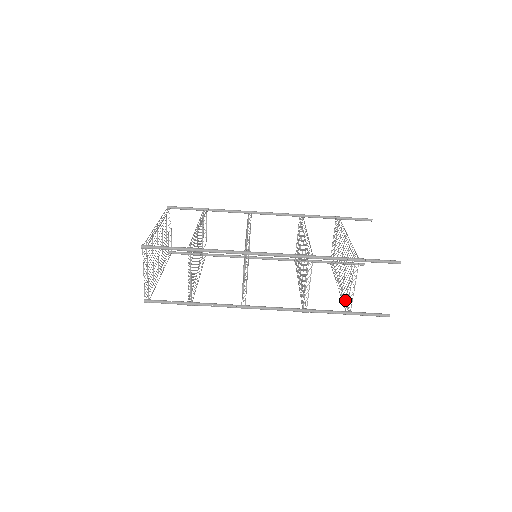
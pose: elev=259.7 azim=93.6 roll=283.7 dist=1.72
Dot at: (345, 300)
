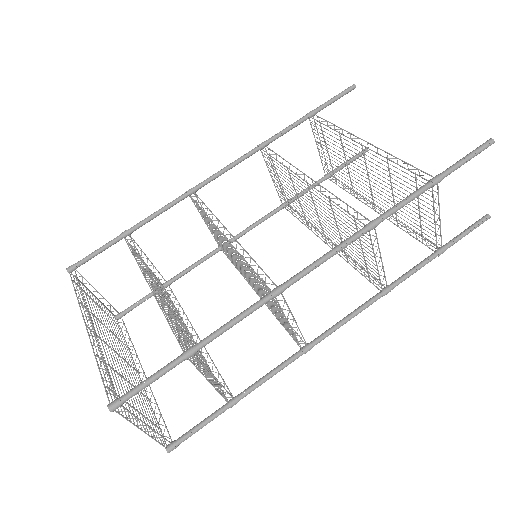
Dot at: (421, 236)
